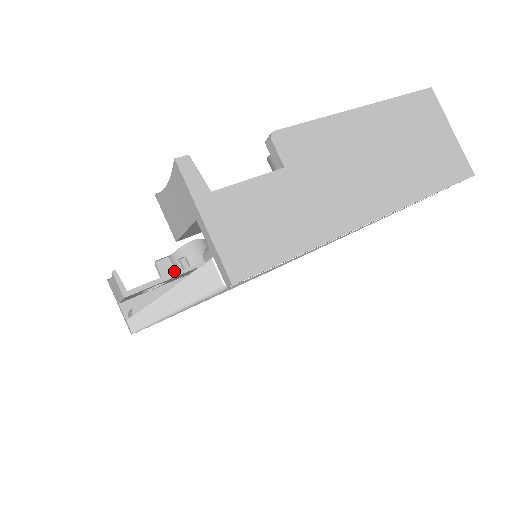
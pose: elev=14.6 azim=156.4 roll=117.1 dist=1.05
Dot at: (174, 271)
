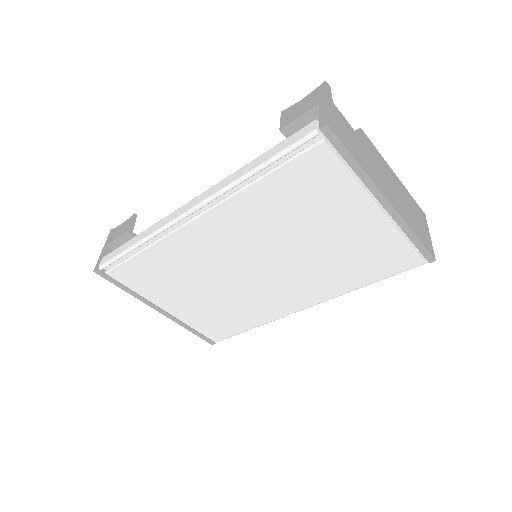
Dot at: occluded
